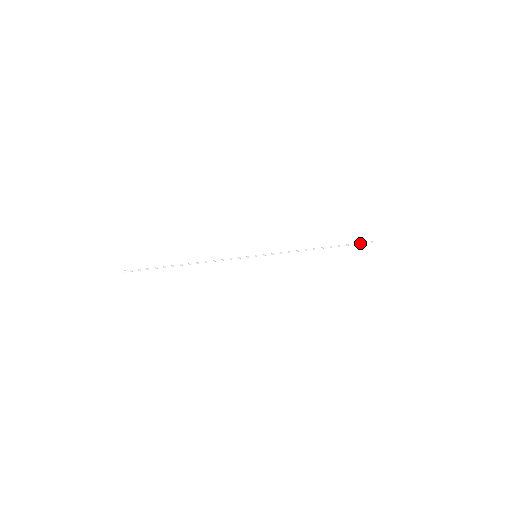
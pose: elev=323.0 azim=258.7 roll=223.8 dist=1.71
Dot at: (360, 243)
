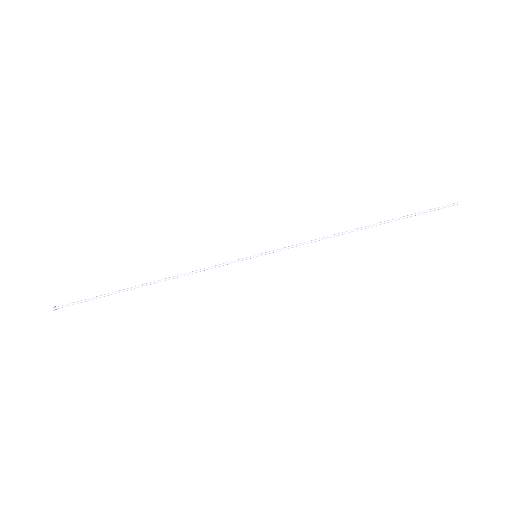
Dot at: (426, 211)
